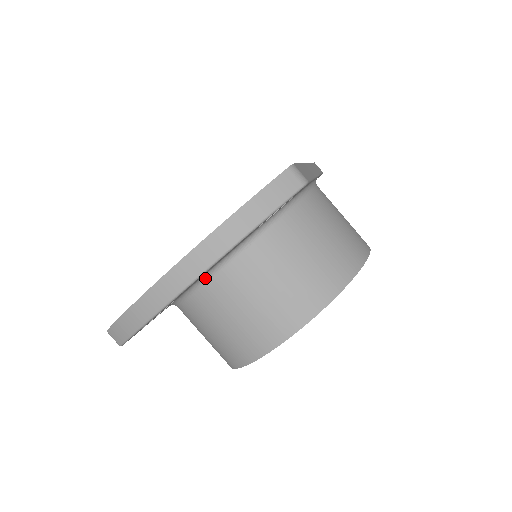
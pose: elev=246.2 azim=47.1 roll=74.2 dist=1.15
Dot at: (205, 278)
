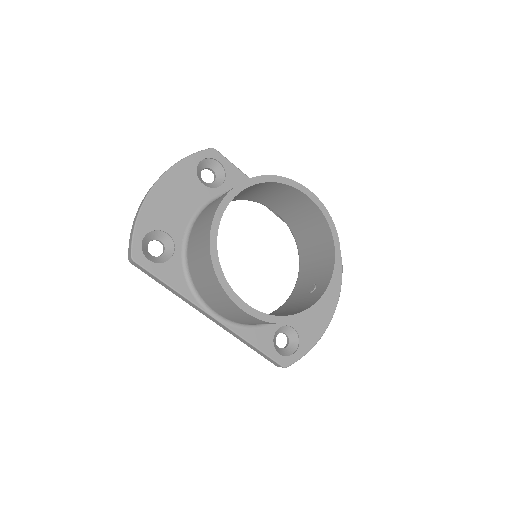
Dot at: (191, 228)
